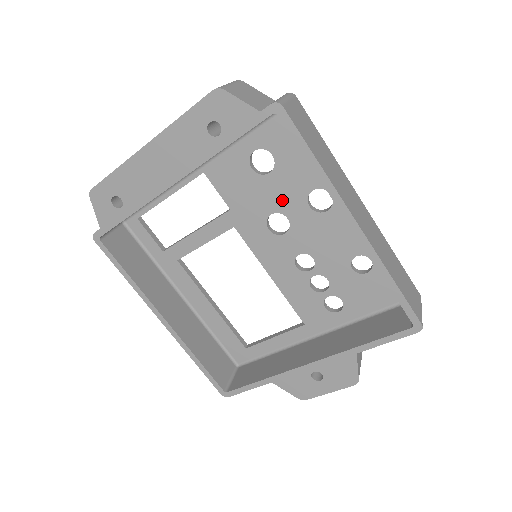
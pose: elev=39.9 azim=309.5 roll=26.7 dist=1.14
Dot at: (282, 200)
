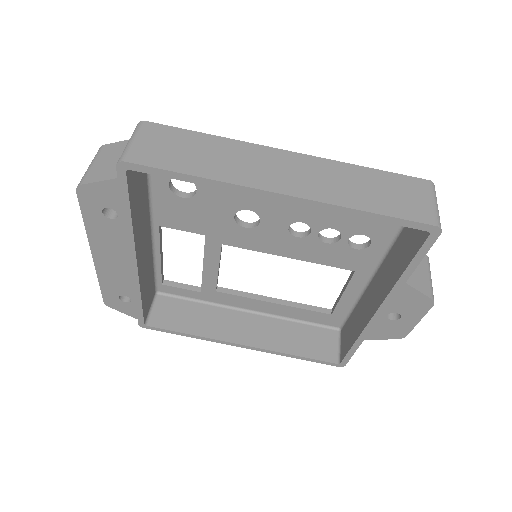
Dot at: (228, 201)
